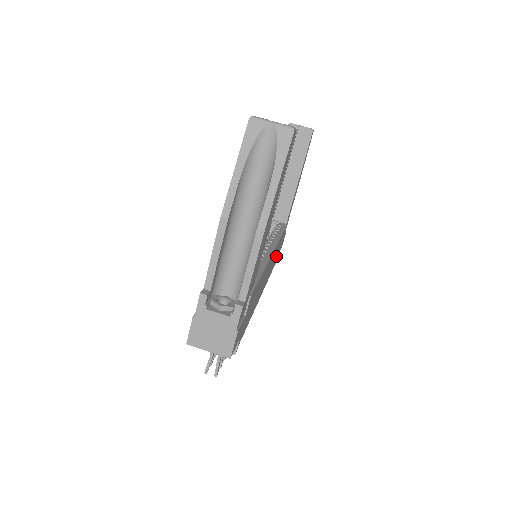
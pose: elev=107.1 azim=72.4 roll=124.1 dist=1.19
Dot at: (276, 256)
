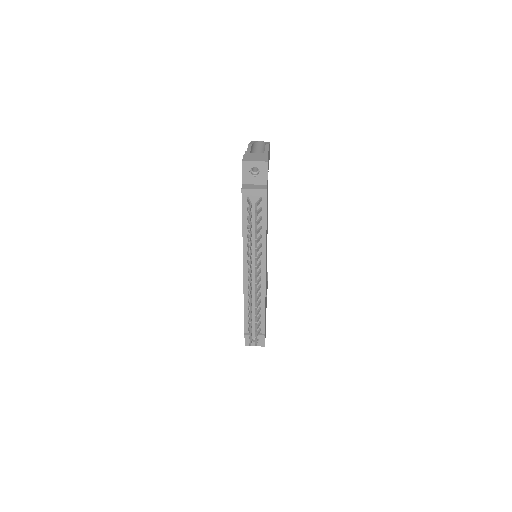
Dot at: occluded
